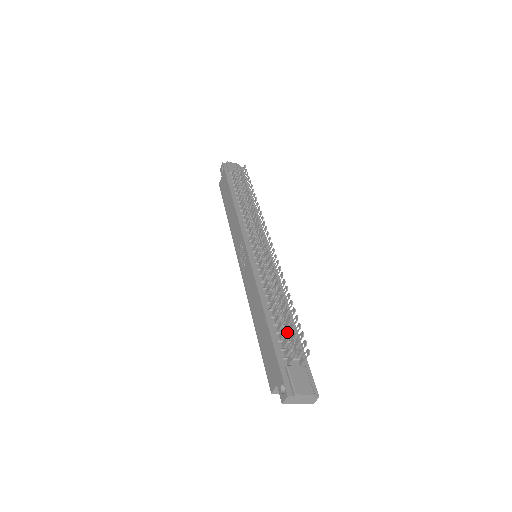
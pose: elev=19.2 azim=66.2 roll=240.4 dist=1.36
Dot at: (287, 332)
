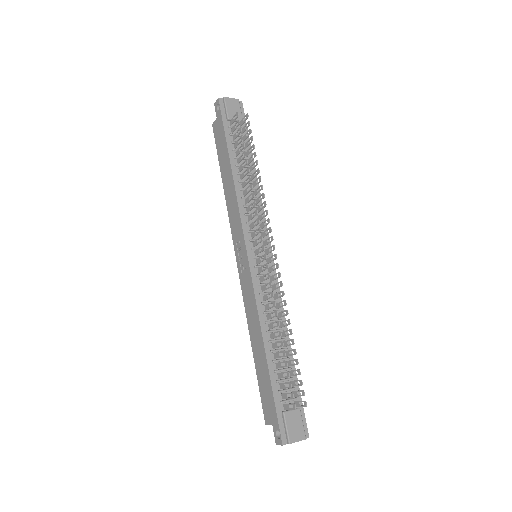
Dot at: (285, 368)
